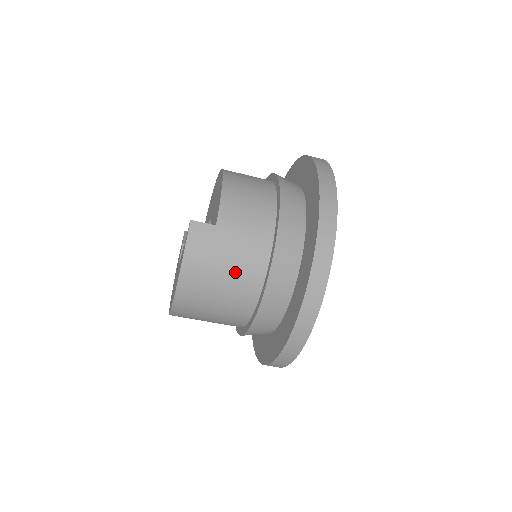
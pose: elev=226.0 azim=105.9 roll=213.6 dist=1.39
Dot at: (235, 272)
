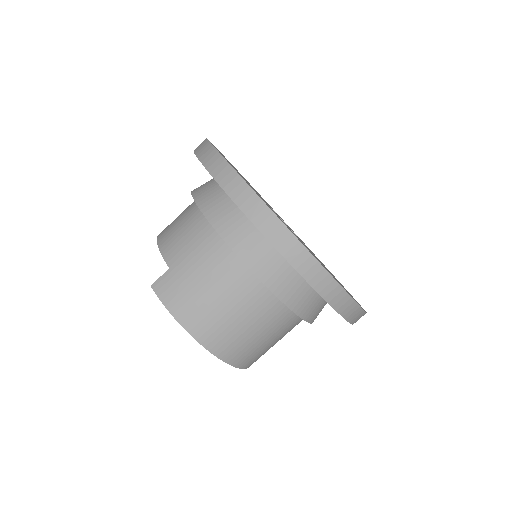
Dot at: (216, 281)
